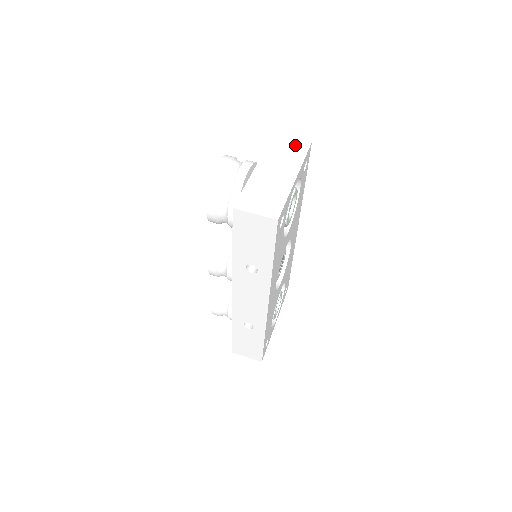
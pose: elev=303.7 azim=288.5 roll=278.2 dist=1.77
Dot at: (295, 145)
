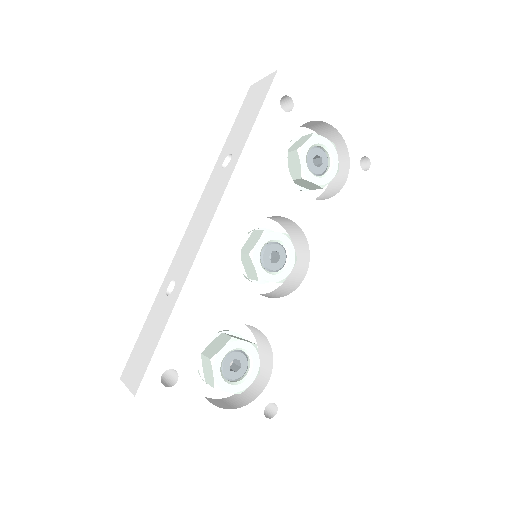
Dot at: occluded
